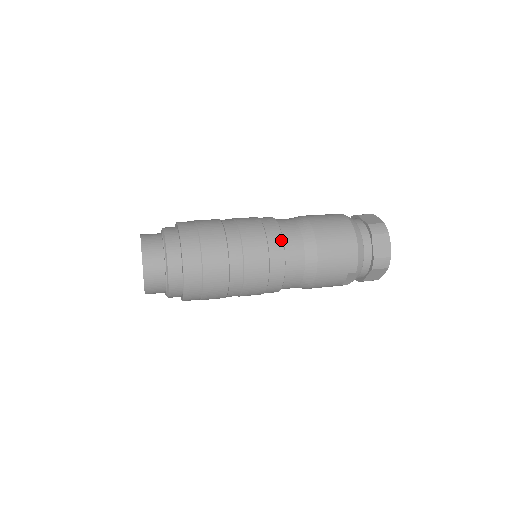
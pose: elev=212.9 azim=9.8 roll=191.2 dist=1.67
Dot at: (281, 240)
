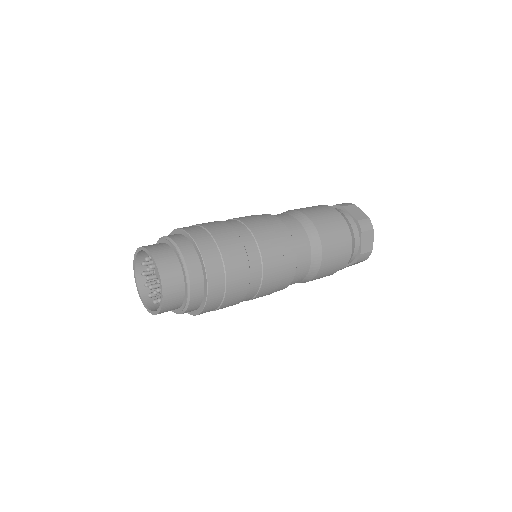
Dot at: (294, 248)
